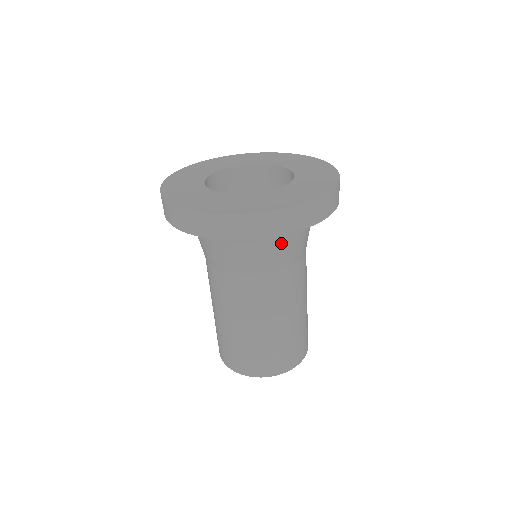
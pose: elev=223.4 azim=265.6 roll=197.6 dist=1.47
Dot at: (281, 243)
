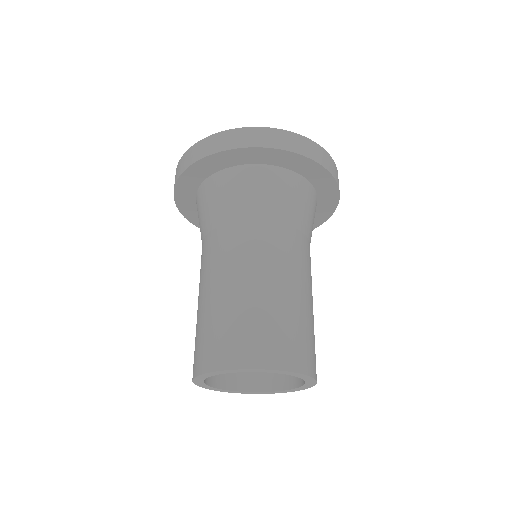
Dot at: (286, 191)
